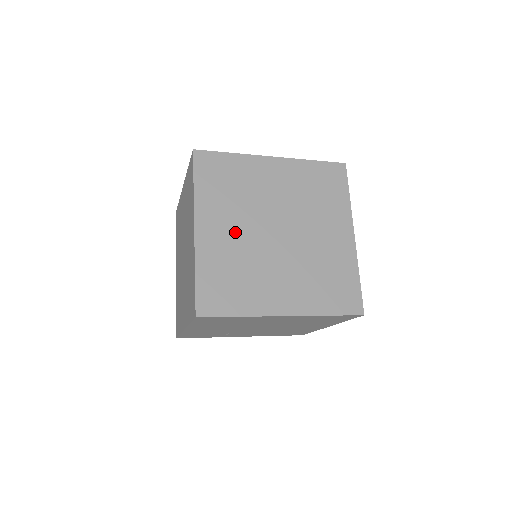
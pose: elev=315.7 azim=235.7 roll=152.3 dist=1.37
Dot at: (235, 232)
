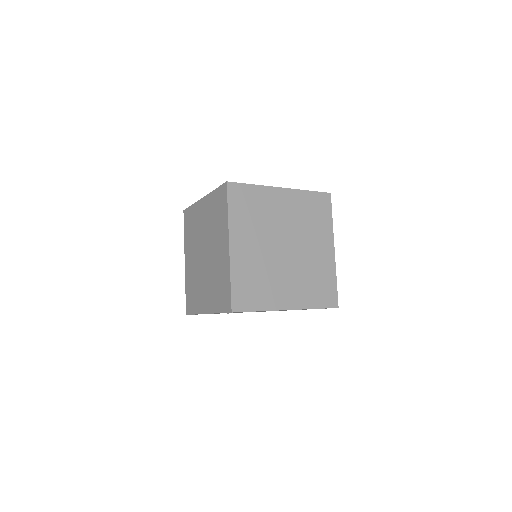
Dot at: (257, 248)
